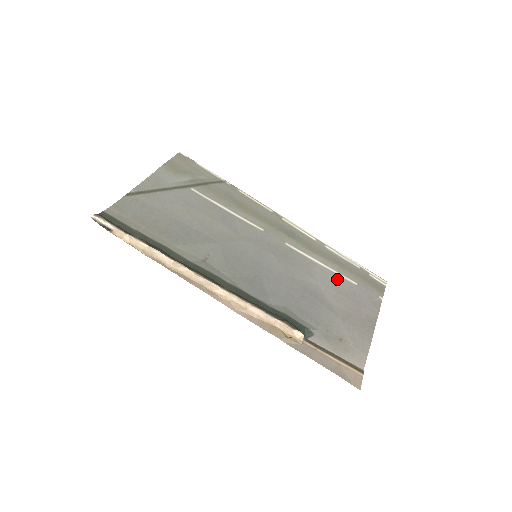
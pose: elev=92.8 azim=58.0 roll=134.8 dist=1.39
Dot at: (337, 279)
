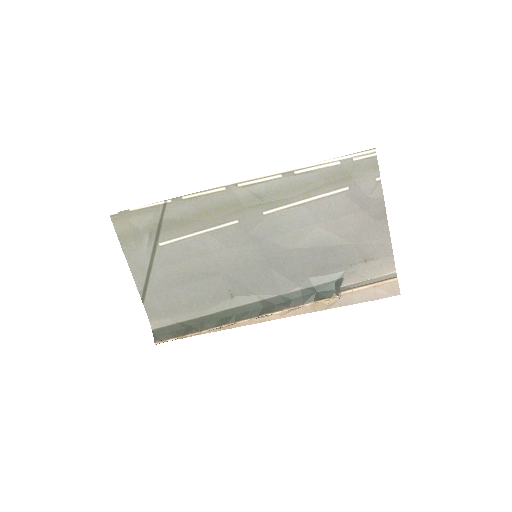
Dot at: (328, 203)
